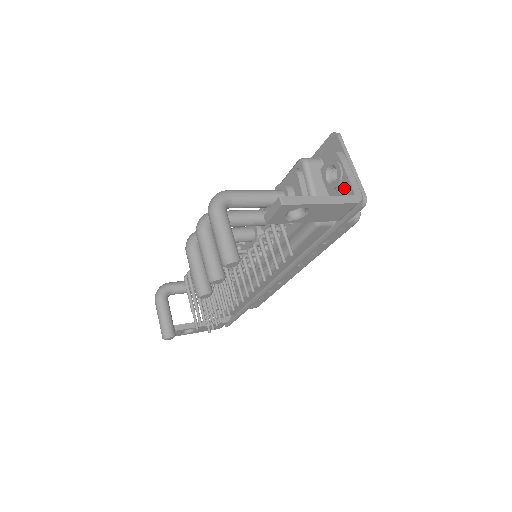
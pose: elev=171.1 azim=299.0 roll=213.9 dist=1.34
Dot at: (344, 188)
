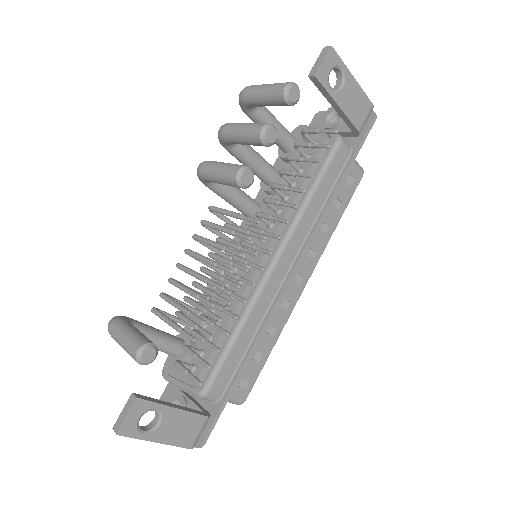
Dot at: occluded
